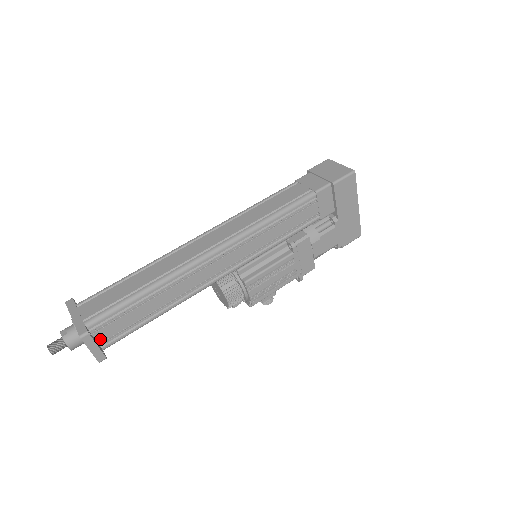
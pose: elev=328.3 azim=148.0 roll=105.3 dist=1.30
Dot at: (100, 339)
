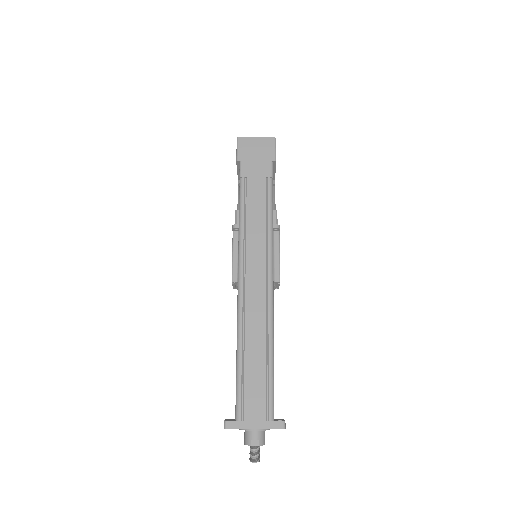
Dot at: occluded
